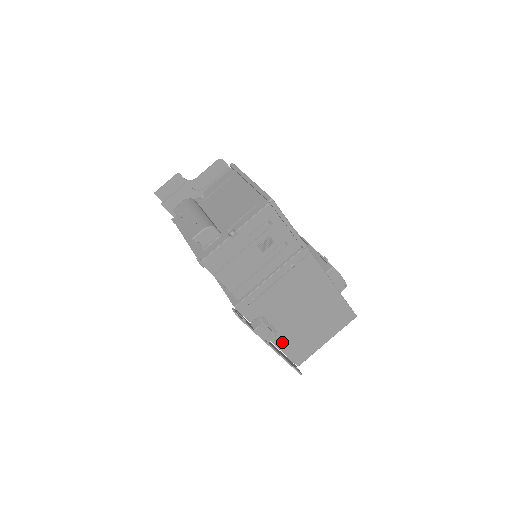
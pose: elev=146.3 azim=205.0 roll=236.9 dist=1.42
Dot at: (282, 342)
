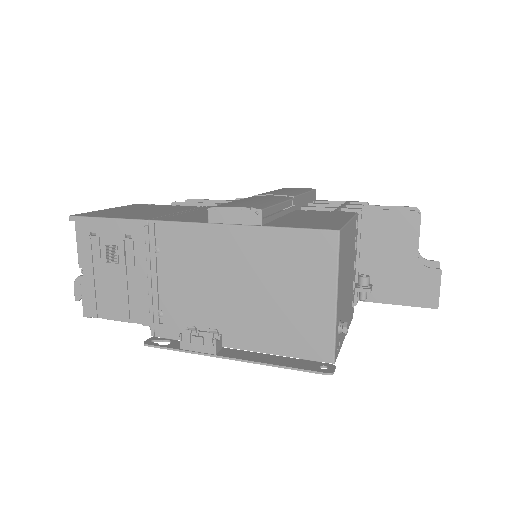
Dot at: (258, 342)
